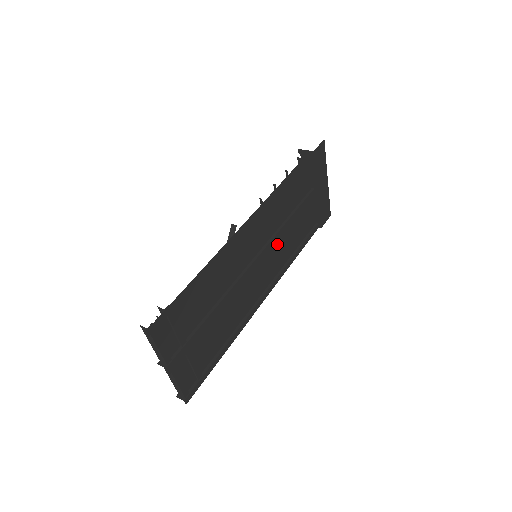
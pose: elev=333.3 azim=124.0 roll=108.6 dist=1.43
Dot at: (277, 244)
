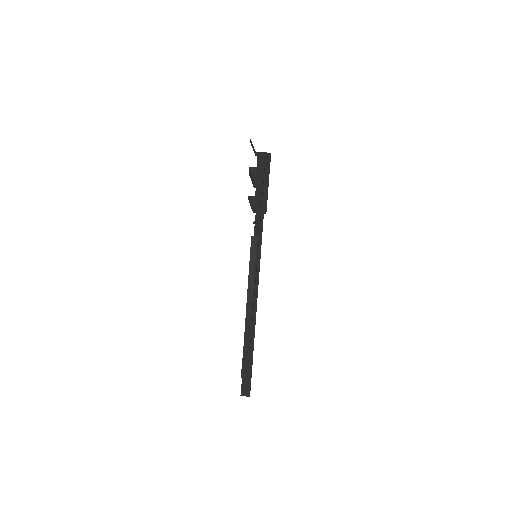
Dot at: occluded
